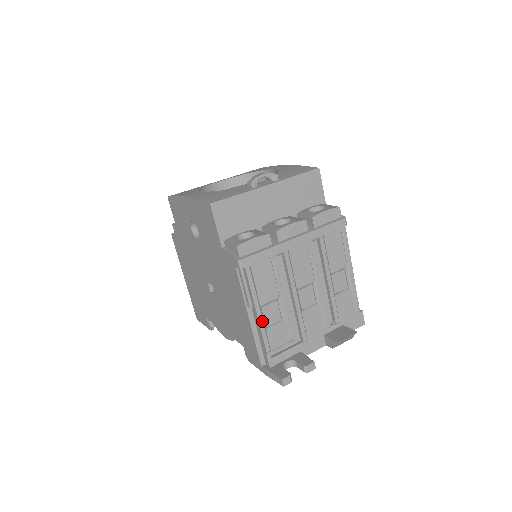
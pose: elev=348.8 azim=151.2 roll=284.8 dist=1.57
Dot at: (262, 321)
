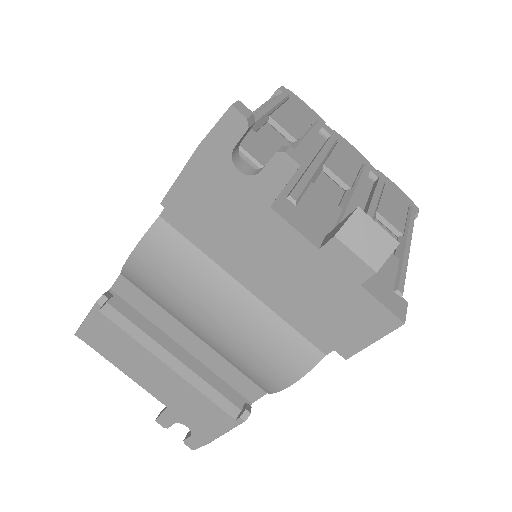
Dot at: (258, 118)
